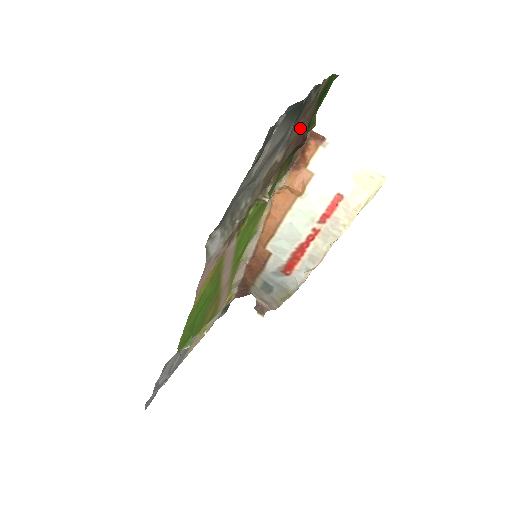
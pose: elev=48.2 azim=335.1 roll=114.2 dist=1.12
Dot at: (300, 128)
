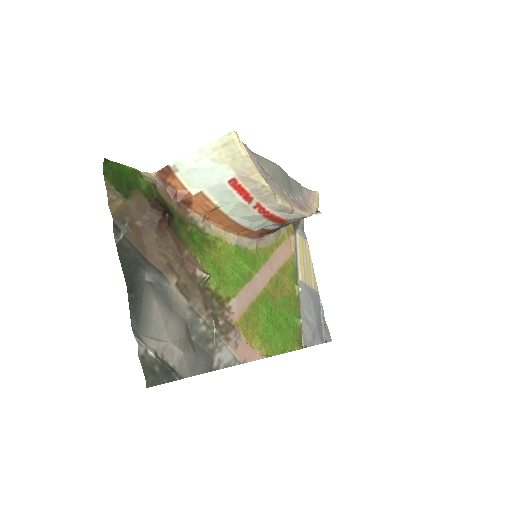
Dot at: (151, 239)
